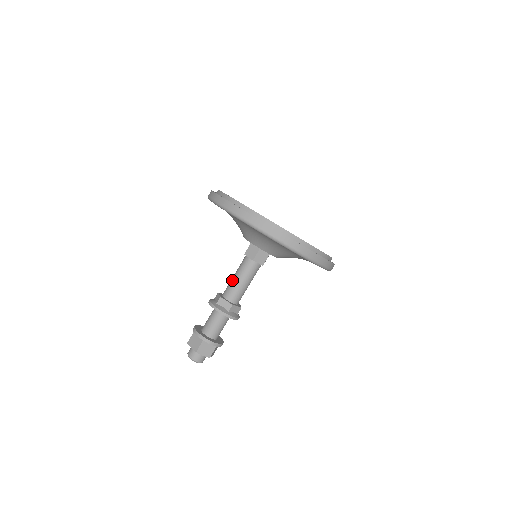
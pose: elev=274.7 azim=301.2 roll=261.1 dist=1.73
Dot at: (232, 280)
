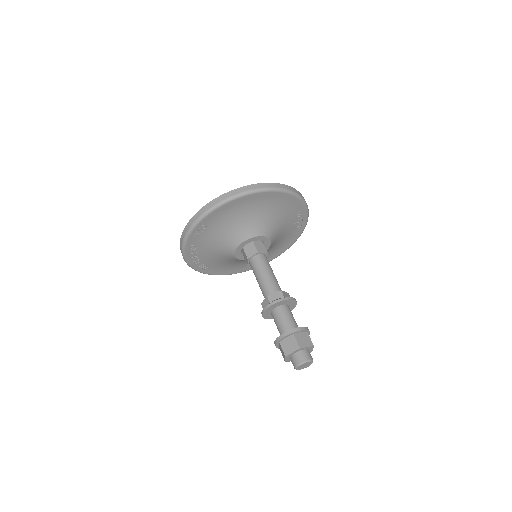
Dot at: (260, 282)
